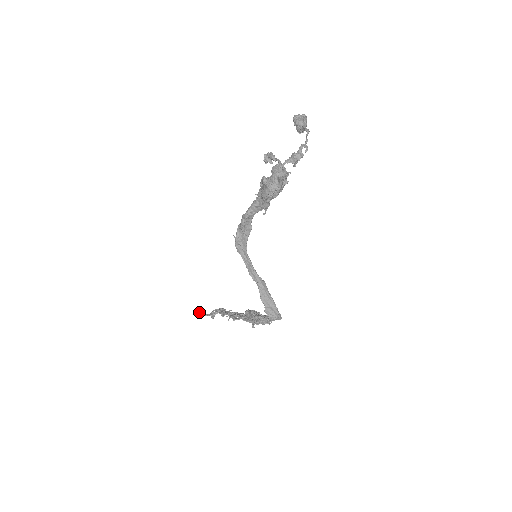
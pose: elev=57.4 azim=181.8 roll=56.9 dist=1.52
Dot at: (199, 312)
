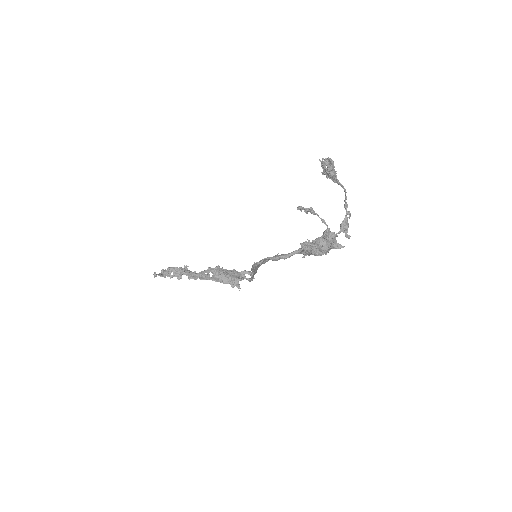
Dot at: (155, 276)
